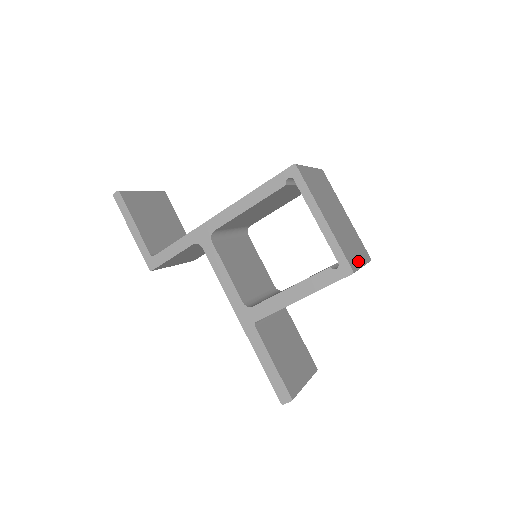
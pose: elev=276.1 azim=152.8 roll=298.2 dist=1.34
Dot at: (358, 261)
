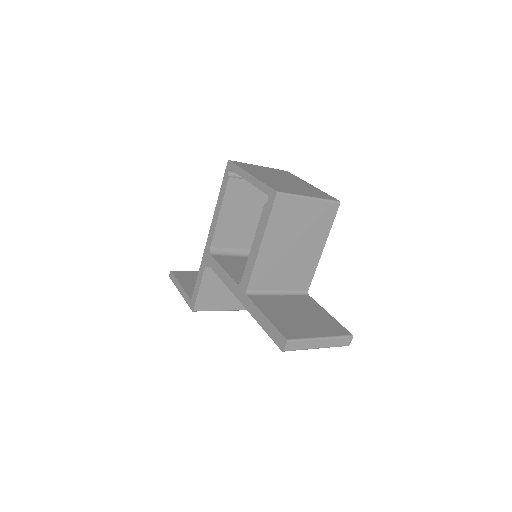
Dot at: (299, 193)
